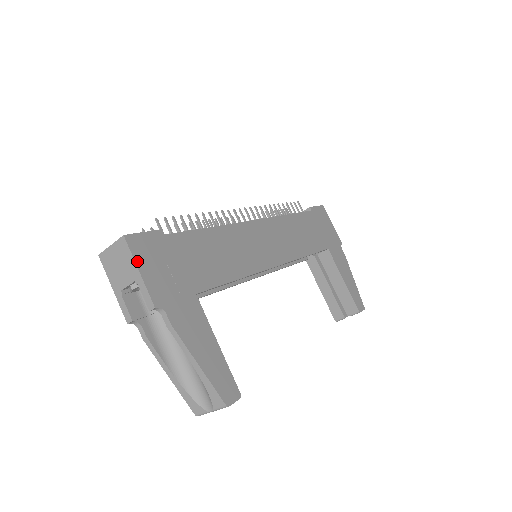
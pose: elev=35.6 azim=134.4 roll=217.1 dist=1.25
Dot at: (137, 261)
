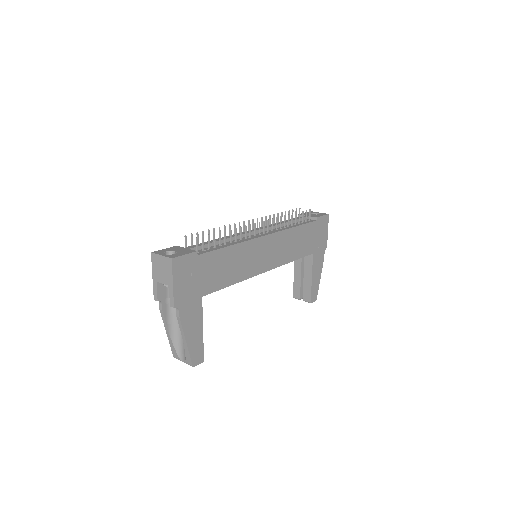
Dot at: (174, 276)
